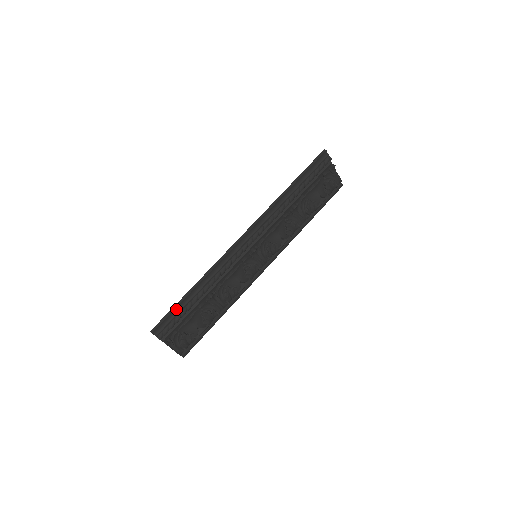
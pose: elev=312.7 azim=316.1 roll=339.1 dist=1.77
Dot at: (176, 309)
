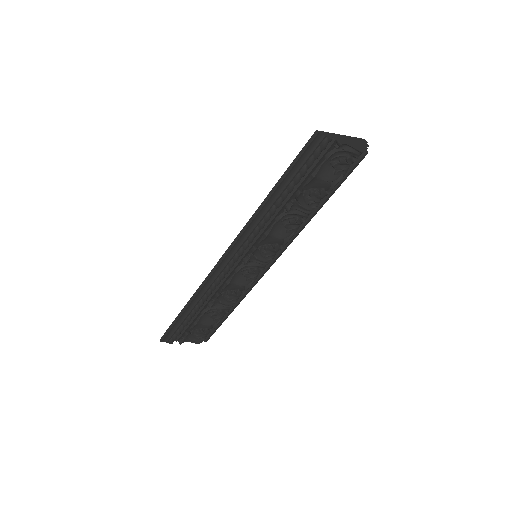
Dot at: (176, 323)
